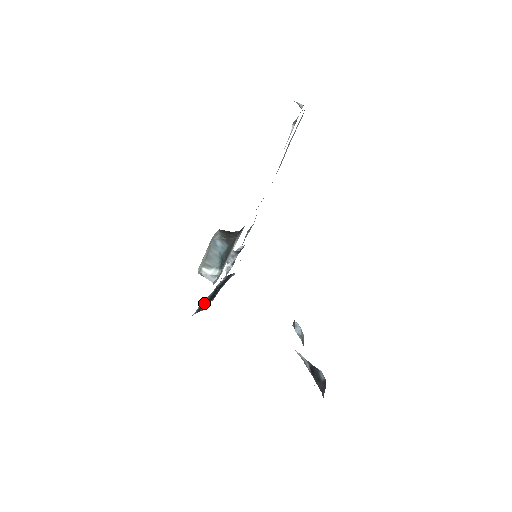
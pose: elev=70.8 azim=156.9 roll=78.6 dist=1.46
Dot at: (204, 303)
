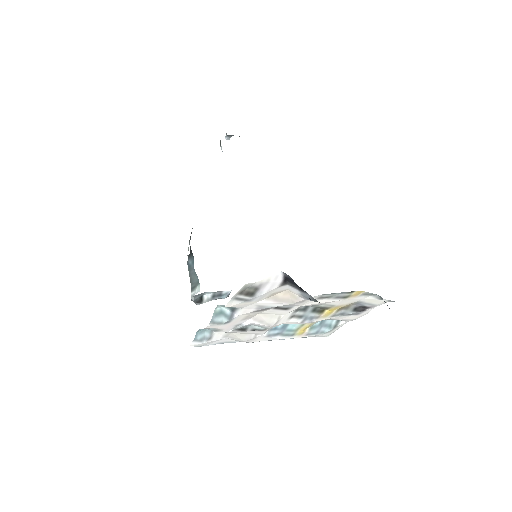
Dot at: occluded
